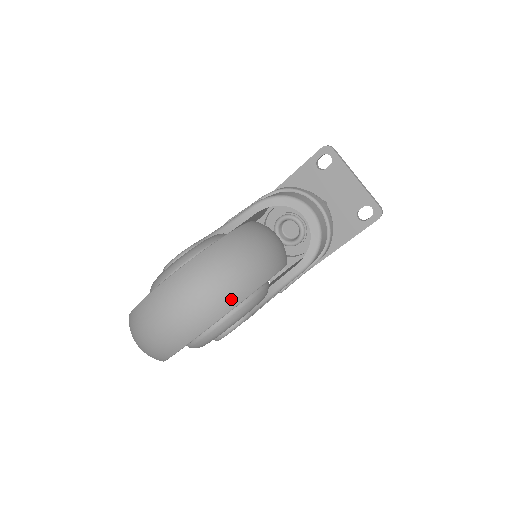
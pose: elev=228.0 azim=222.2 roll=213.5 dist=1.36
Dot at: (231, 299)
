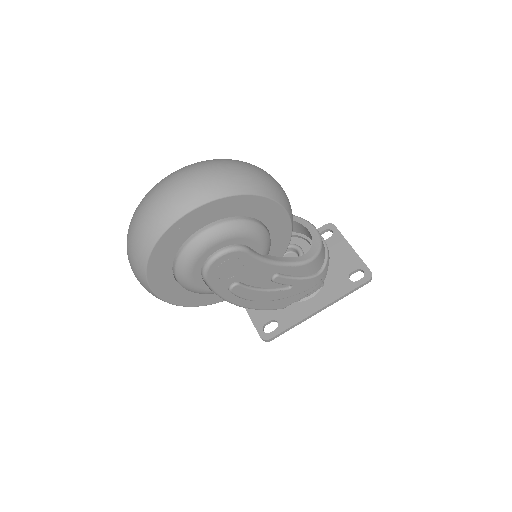
Dot at: (250, 185)
